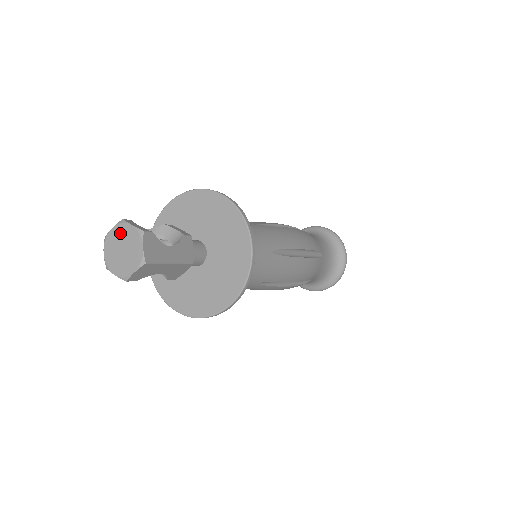
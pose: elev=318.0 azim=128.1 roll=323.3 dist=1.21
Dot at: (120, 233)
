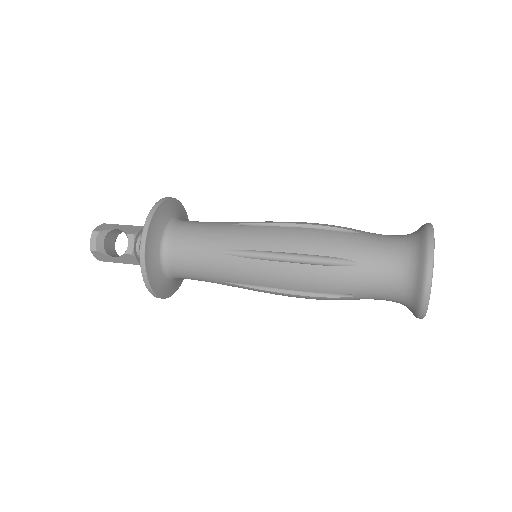
Dot at: occluded
